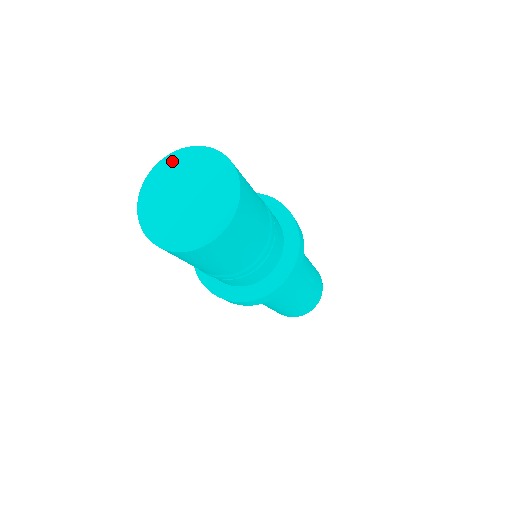
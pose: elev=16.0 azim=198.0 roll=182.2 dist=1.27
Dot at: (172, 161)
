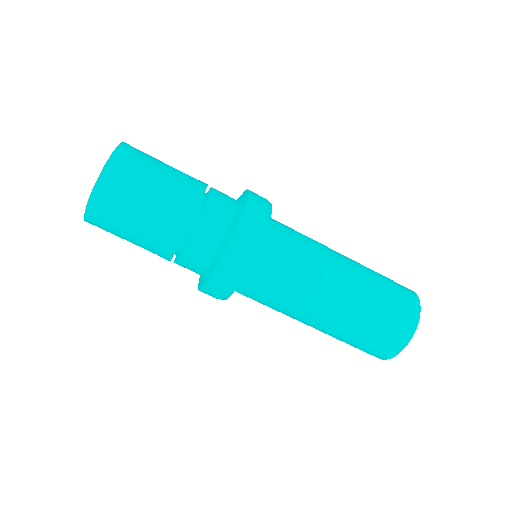
Dot at: occluded
